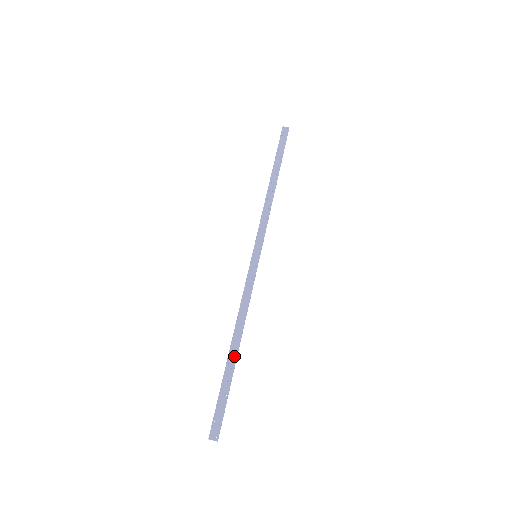
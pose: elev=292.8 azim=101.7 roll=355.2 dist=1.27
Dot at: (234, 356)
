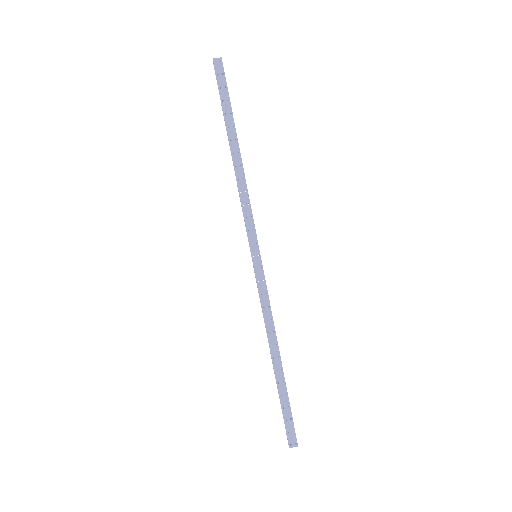
Dot at: (280, 370)
